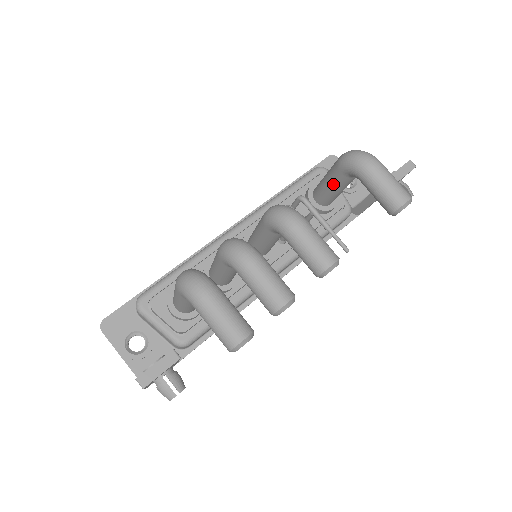
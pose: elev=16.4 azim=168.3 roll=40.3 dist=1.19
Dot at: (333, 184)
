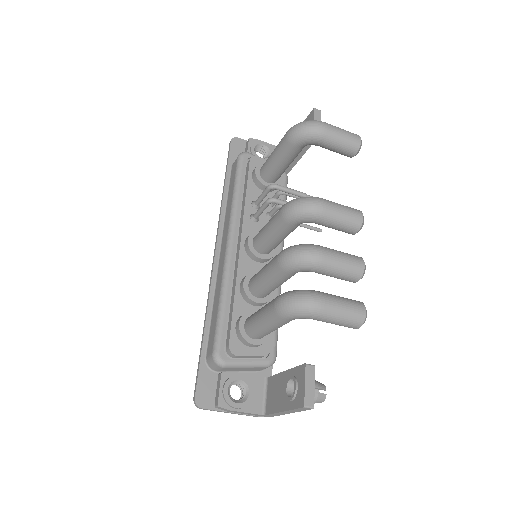
Dot at: (288, 160)
